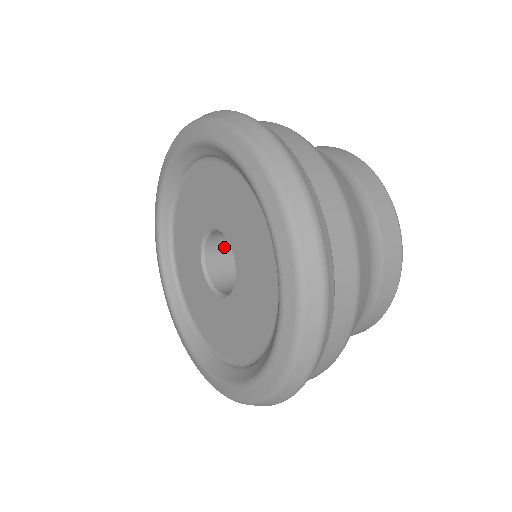
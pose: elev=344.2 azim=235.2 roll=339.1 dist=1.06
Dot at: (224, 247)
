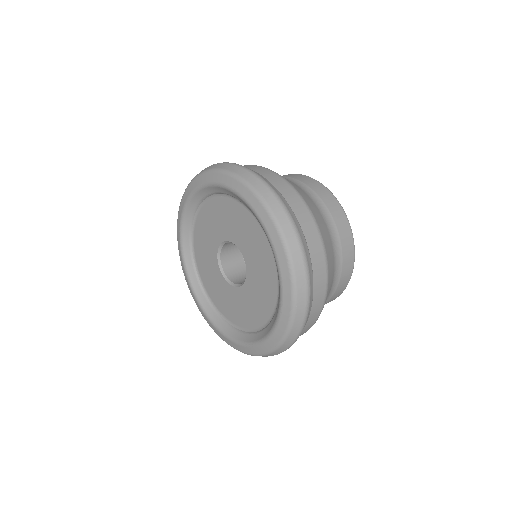
Dot at: (233, 255)
